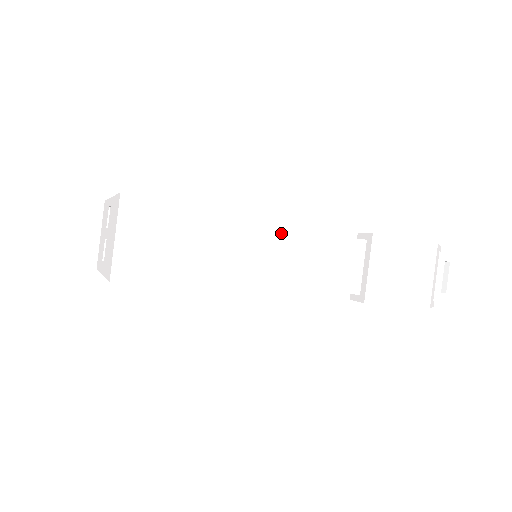
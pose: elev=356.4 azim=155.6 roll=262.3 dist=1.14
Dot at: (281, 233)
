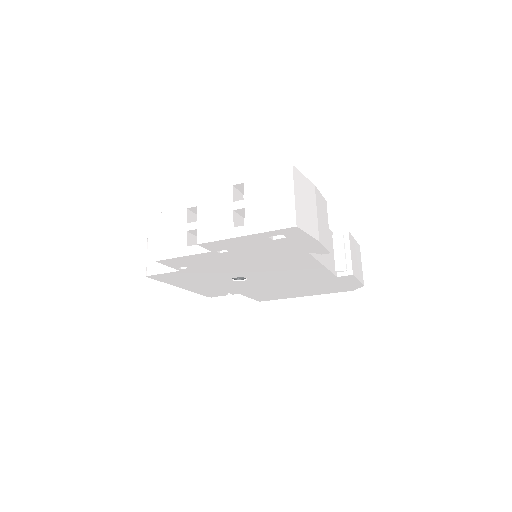
Dot at: occluded
